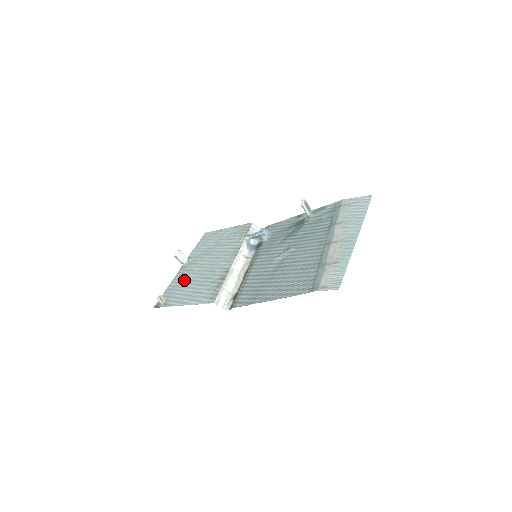
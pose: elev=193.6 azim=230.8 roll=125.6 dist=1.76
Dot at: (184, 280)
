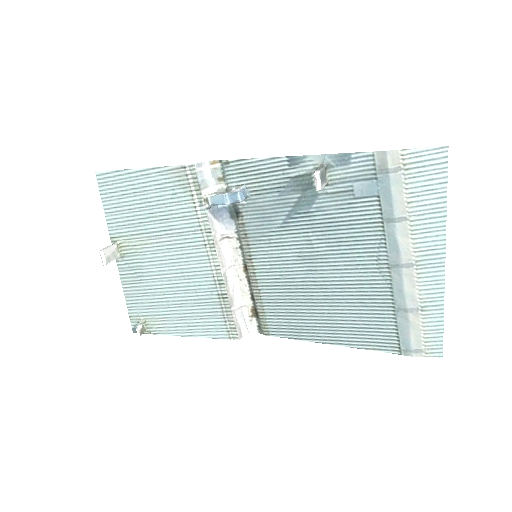
Dot at: (147, 288)
